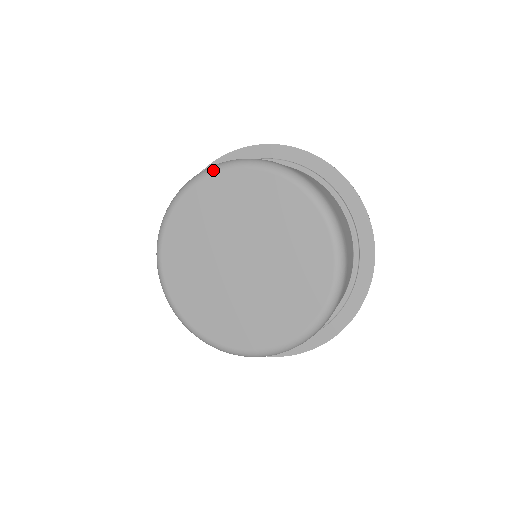
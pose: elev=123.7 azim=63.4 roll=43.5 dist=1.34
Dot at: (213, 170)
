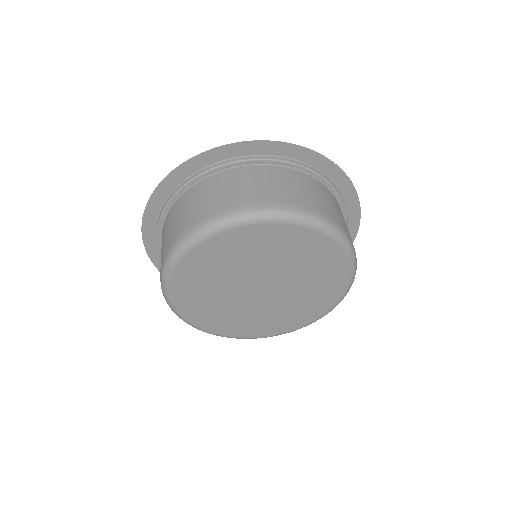
Dot at: (185, 250)
